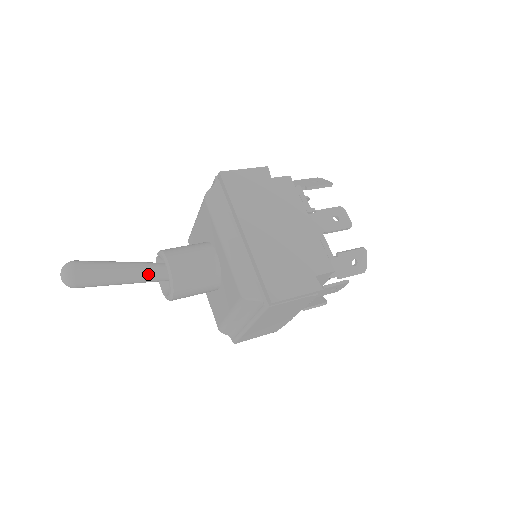
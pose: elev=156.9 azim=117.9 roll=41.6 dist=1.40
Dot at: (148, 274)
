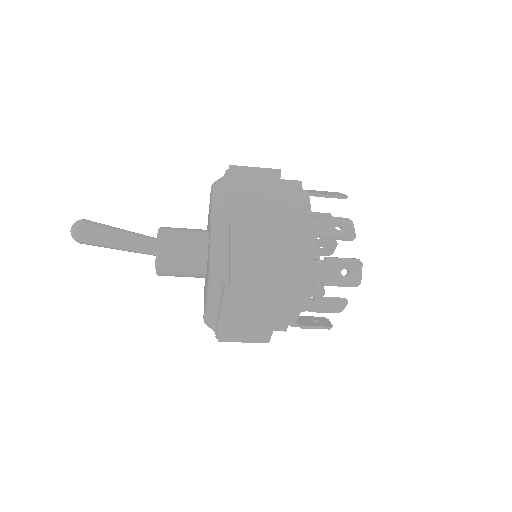
Dot at: (142, 244)
